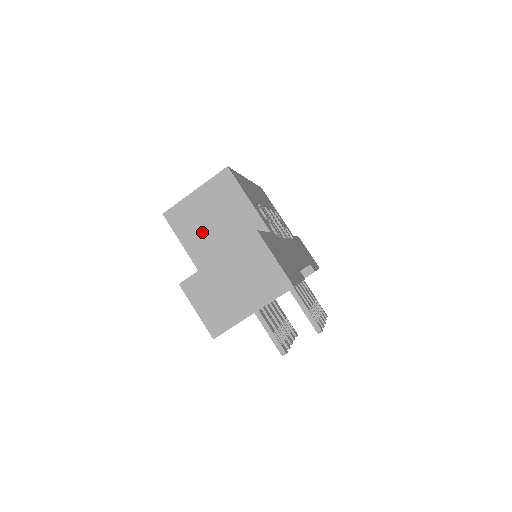
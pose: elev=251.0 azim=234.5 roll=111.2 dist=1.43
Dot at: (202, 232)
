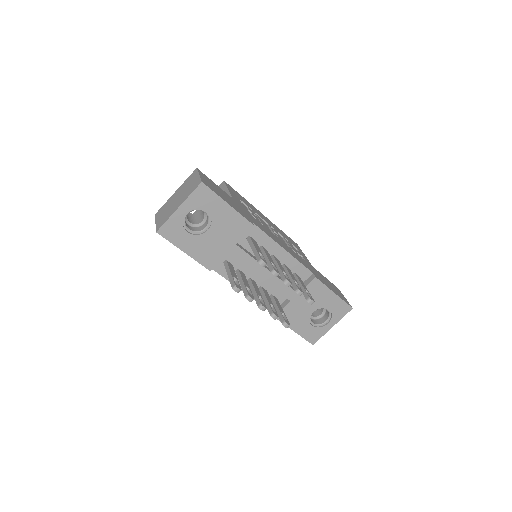
Dot at: occluded
